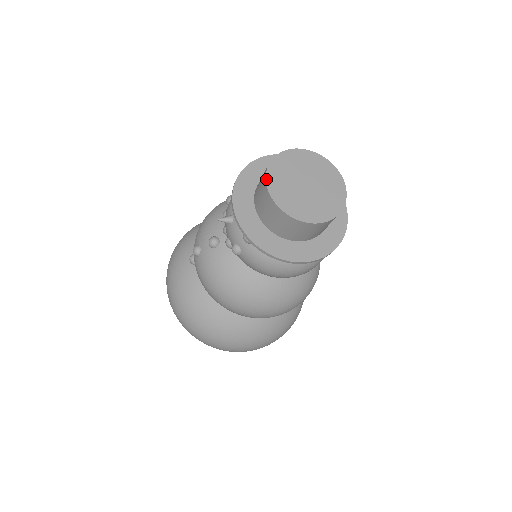
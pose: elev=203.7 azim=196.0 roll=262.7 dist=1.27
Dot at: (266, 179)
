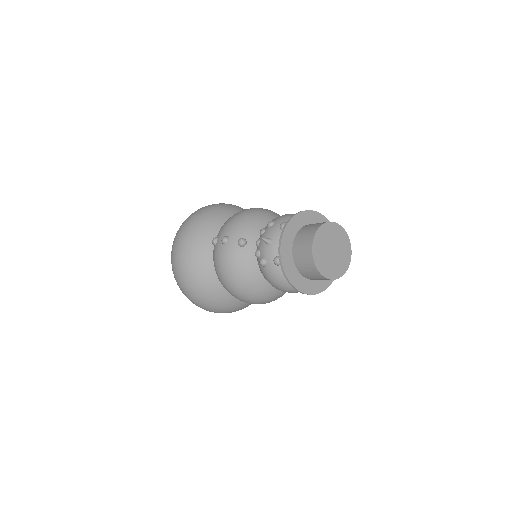
Dot at: (314, 238)
